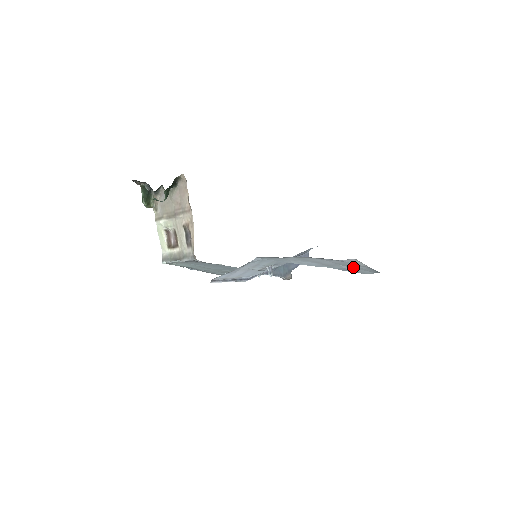
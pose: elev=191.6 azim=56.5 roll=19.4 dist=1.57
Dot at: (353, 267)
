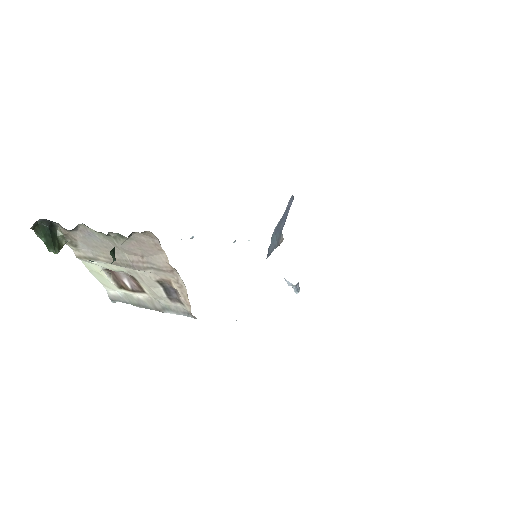
Dot at: occluded
